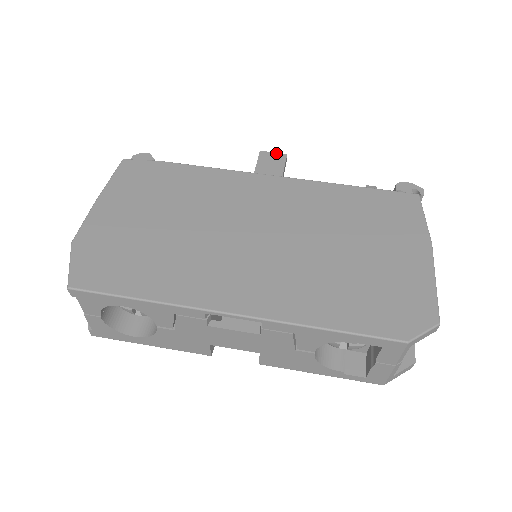
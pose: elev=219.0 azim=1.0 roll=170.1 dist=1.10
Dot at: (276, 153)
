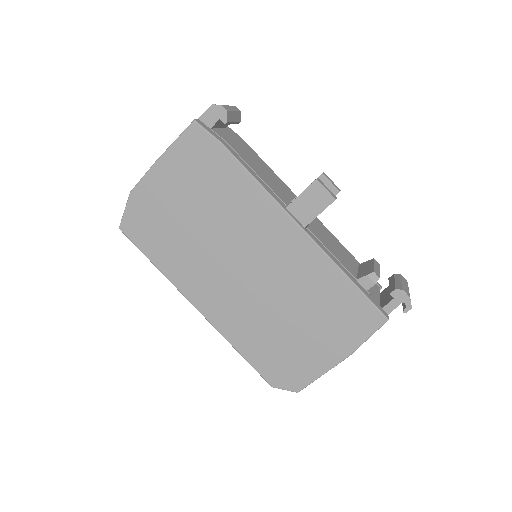
Dot at: (327, 192)
